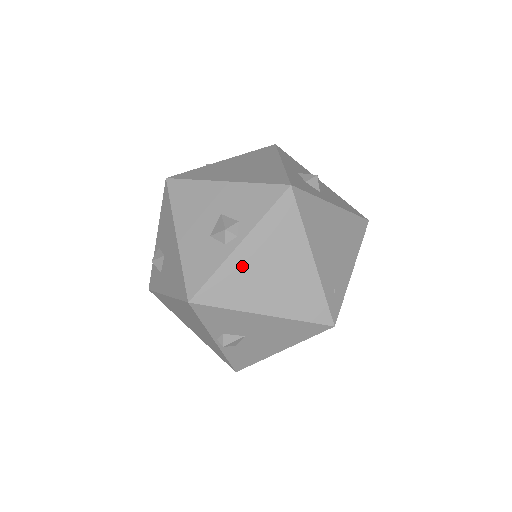
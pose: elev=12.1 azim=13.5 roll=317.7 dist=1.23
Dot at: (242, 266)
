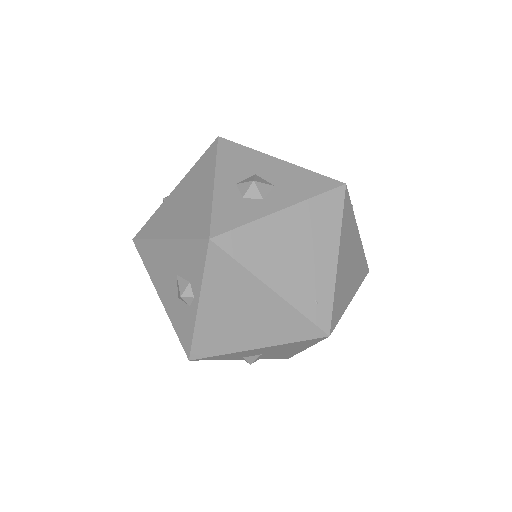
Dot at: (212, 321)
